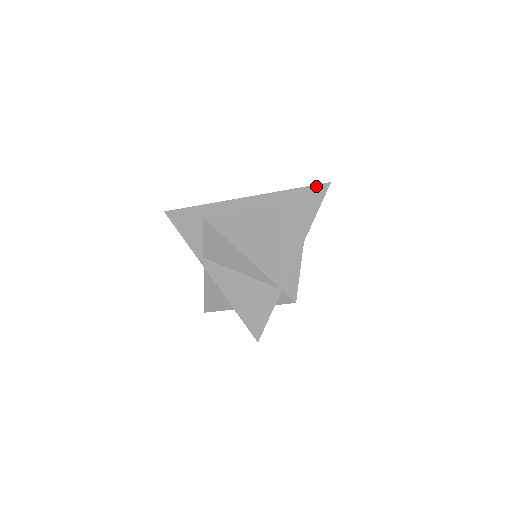
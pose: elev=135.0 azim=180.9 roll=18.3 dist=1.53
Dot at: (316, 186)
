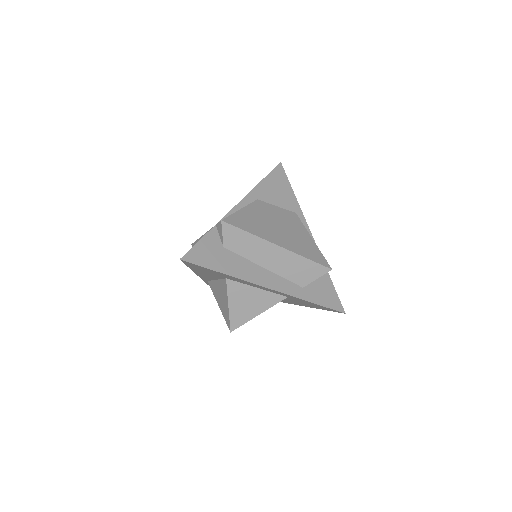
Dot at: occluded
